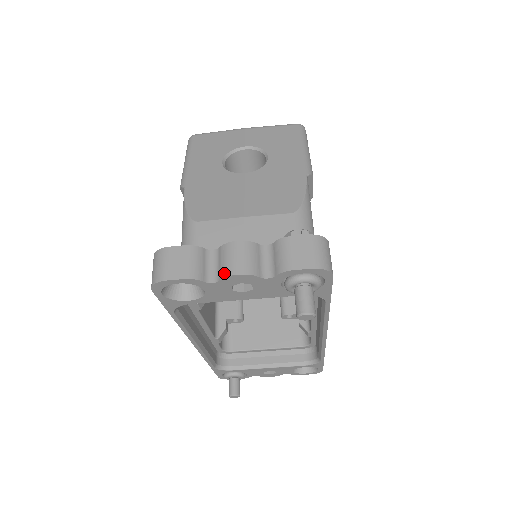
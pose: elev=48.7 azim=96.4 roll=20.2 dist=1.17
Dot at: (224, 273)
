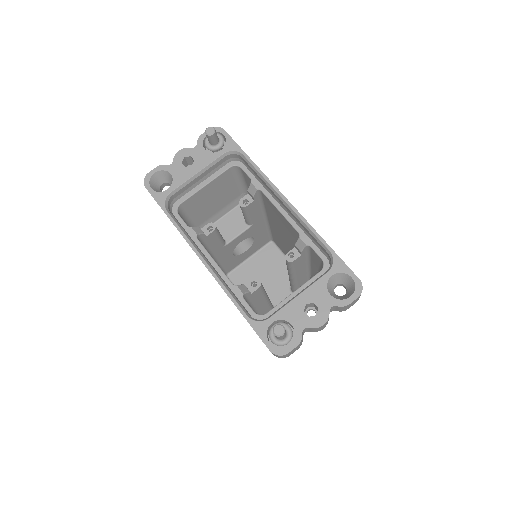
Dot at: (175, 158)
